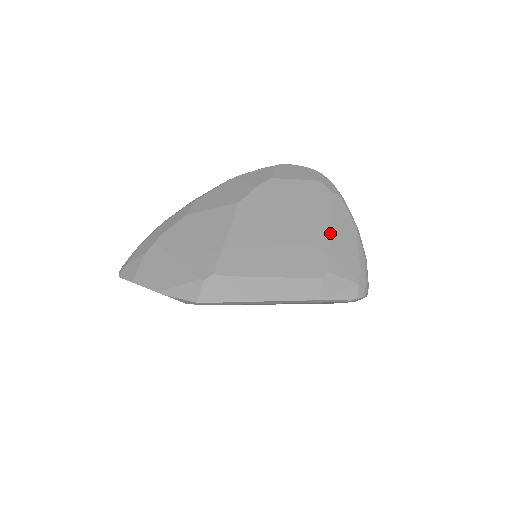
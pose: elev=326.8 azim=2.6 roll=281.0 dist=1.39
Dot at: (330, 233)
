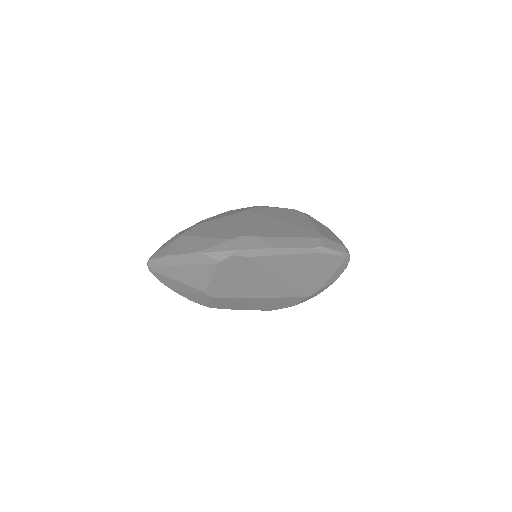
Dot at: (313, 224)
